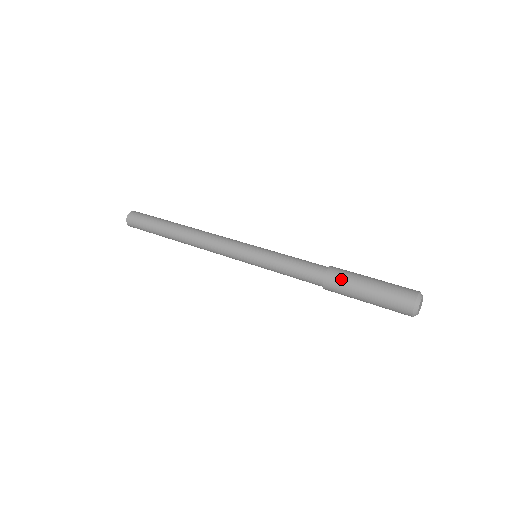
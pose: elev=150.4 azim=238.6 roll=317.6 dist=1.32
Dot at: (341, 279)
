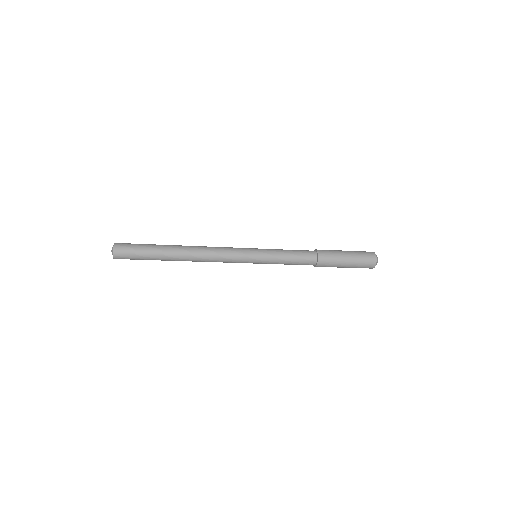
Dot at: (329, 254)
